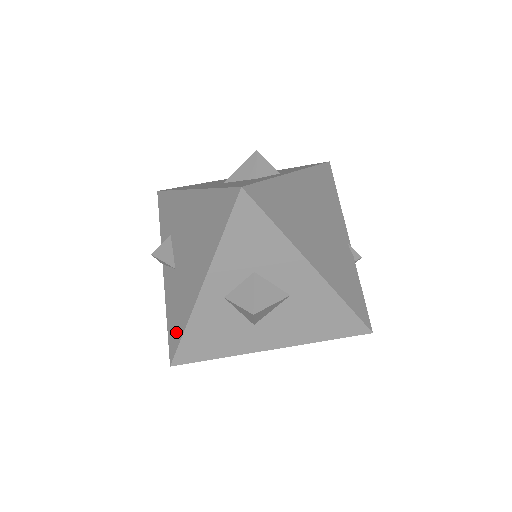
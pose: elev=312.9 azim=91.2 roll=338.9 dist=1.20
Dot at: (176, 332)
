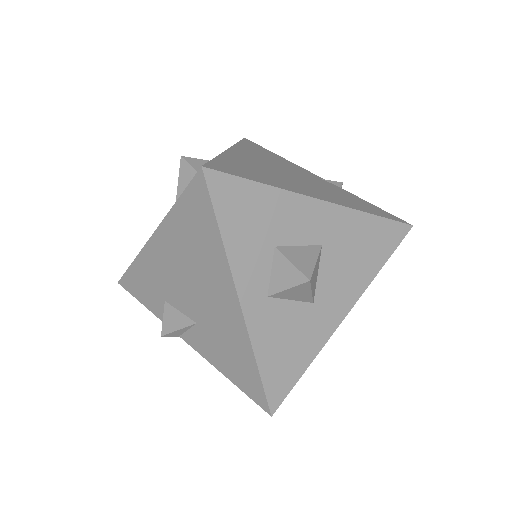
Dot at: (249, 377)
